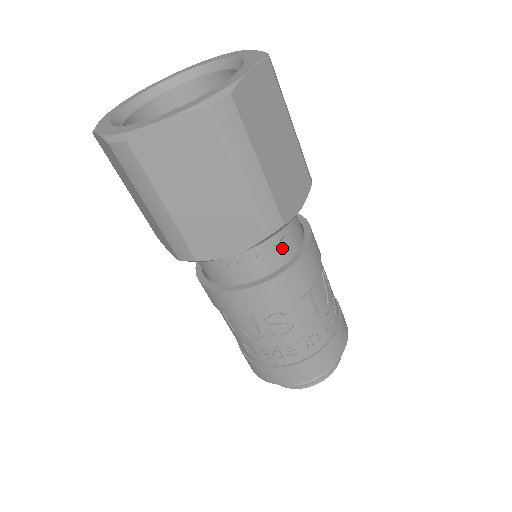
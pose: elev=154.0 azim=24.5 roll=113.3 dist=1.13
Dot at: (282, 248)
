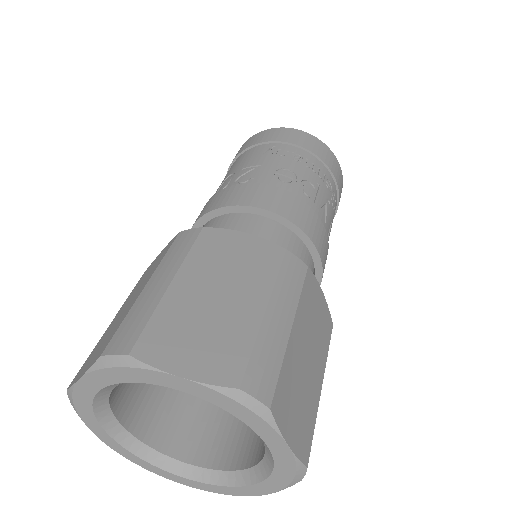
Dot at: occluded
